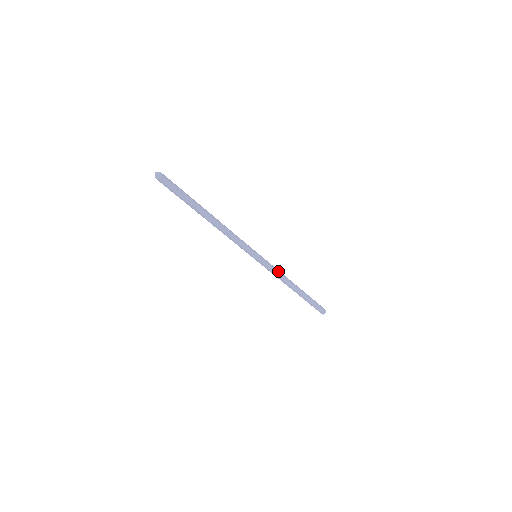
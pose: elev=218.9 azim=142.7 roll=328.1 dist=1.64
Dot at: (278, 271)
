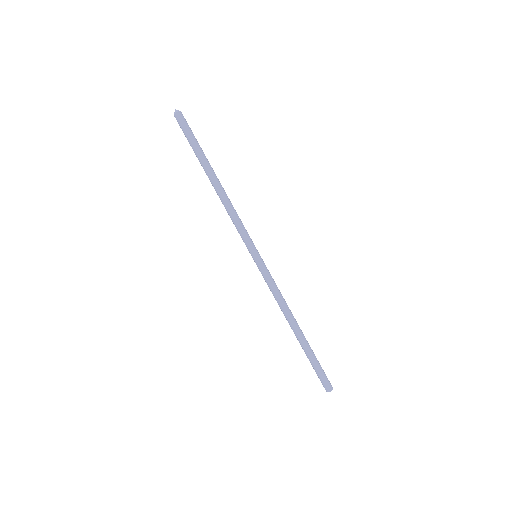
Dot at: (277, 289)
